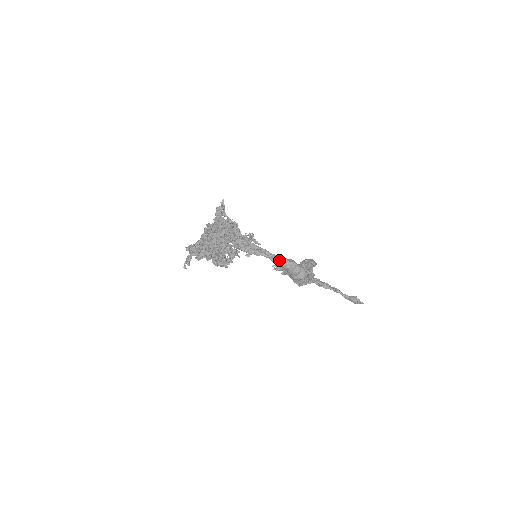
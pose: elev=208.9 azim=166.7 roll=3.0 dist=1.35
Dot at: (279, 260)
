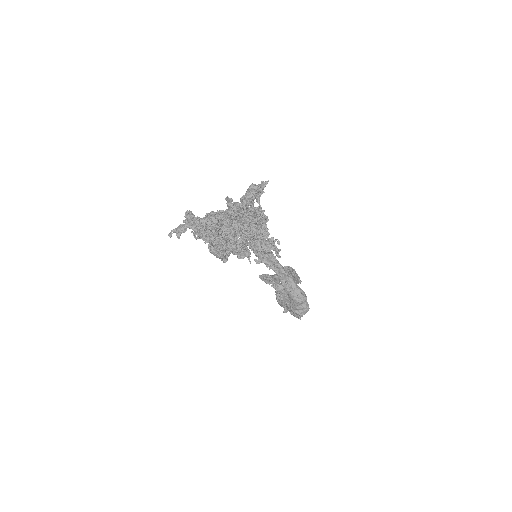
Dot at: (291, 286)
